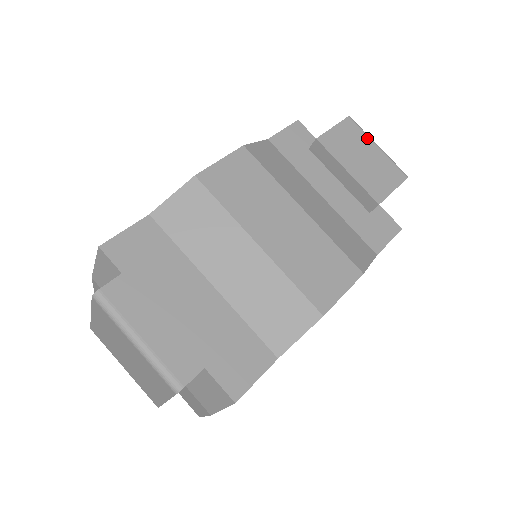
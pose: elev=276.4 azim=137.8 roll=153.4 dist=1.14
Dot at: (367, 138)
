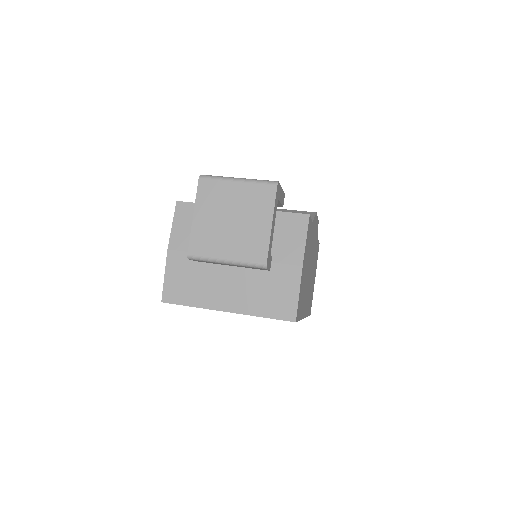
Dot at: occluded
